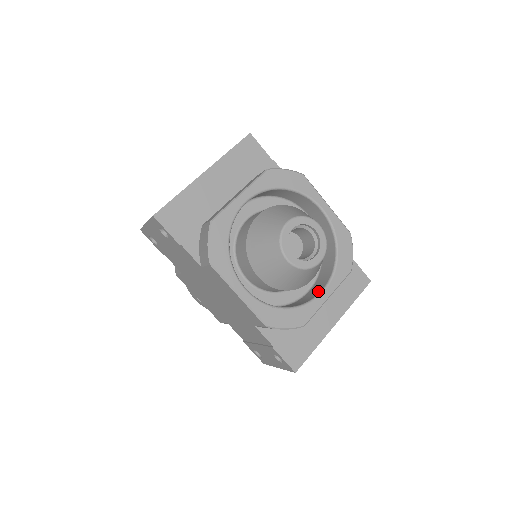
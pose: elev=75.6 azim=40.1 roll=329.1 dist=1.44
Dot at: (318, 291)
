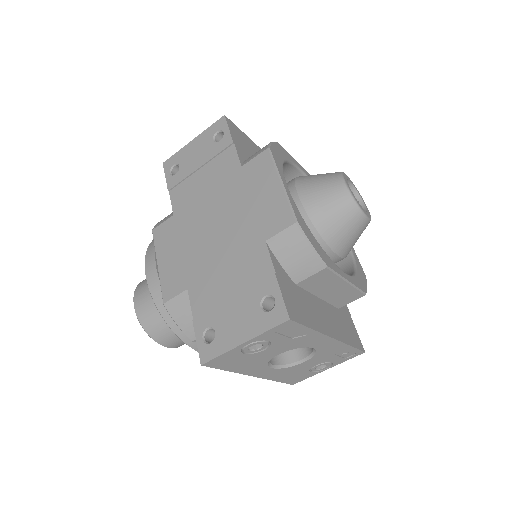
Dot at: occluded
